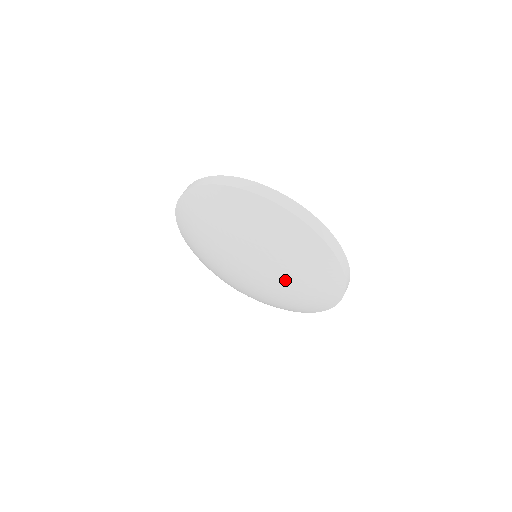
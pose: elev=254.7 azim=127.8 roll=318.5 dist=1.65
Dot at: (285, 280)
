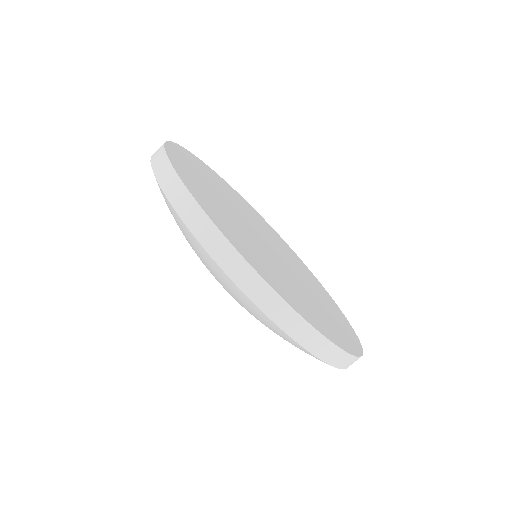
Dot at: occluded
